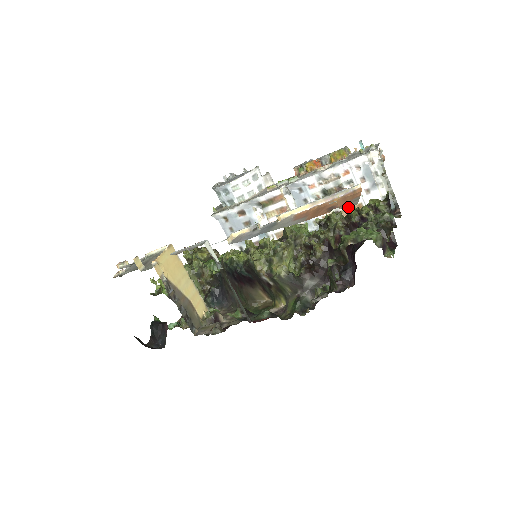
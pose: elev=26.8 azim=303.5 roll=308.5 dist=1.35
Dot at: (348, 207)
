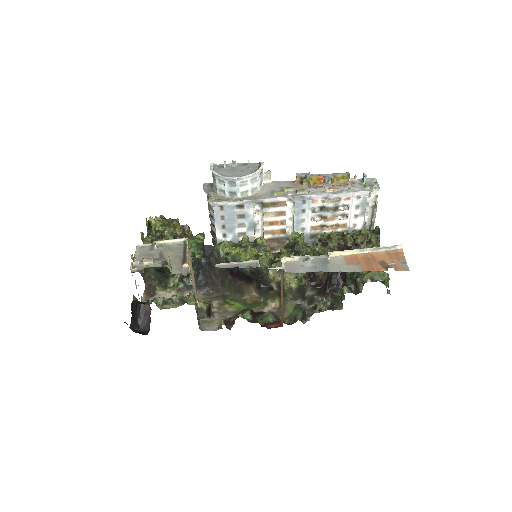
Dot at: (335, 224)
